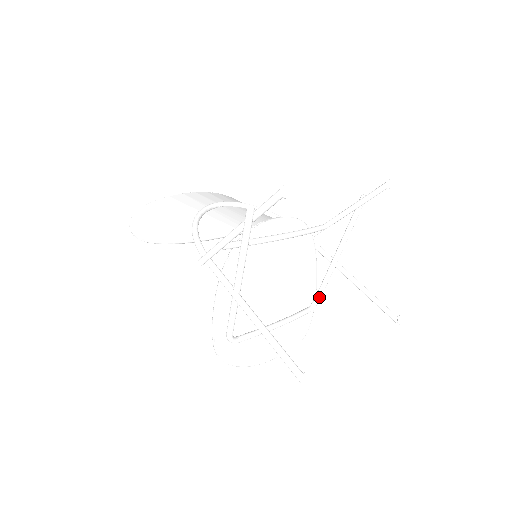
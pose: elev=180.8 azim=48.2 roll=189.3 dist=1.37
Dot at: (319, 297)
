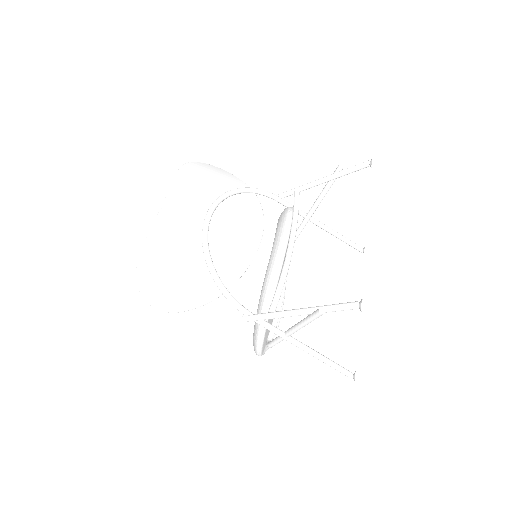
Dot at: occluded
